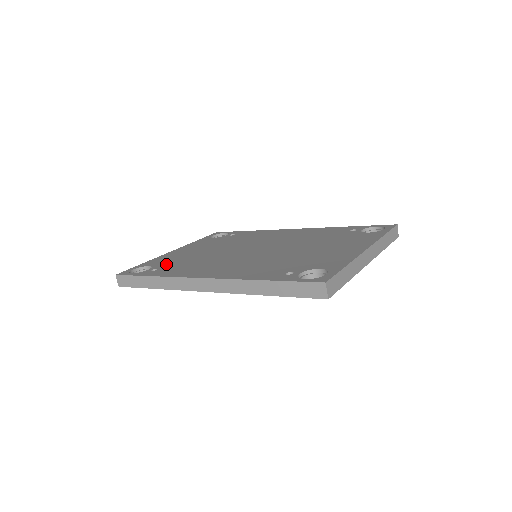
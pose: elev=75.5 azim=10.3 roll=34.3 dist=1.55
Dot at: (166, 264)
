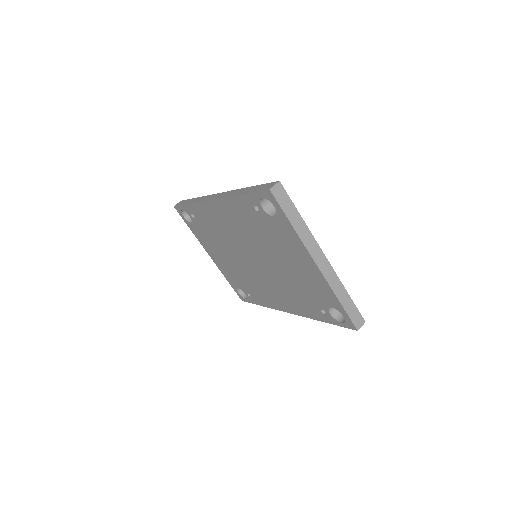
Dot at: occluded
